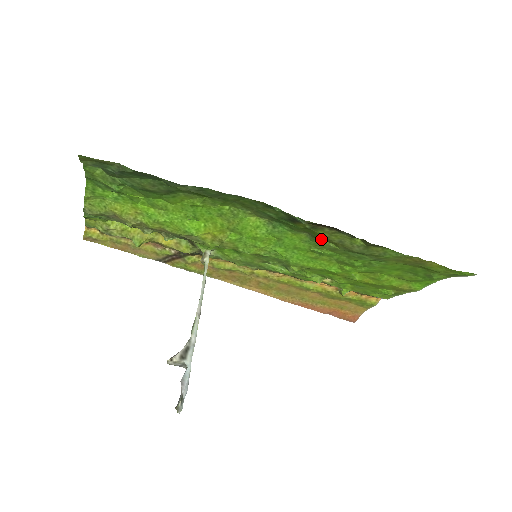
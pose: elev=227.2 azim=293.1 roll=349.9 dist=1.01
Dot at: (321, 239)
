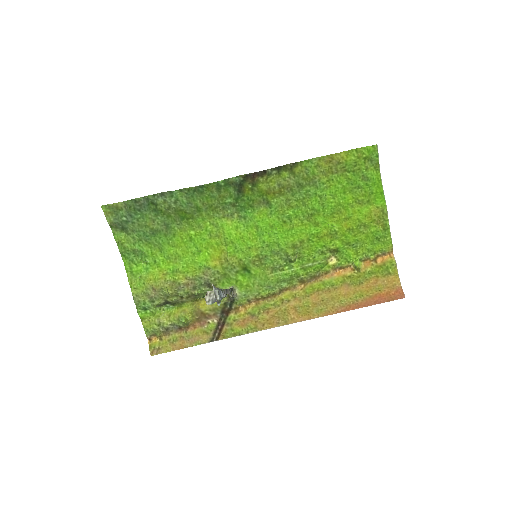
Dot at: (271, 197)
